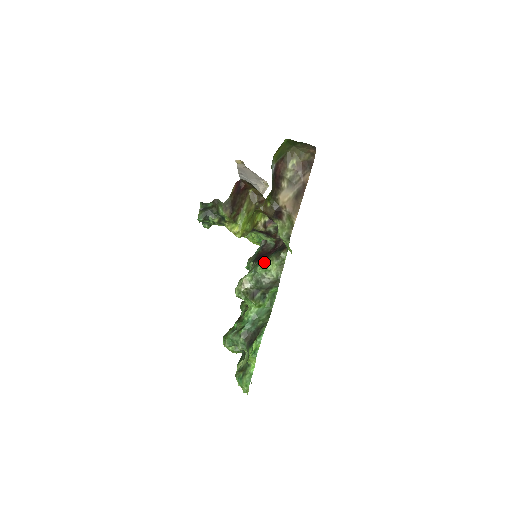
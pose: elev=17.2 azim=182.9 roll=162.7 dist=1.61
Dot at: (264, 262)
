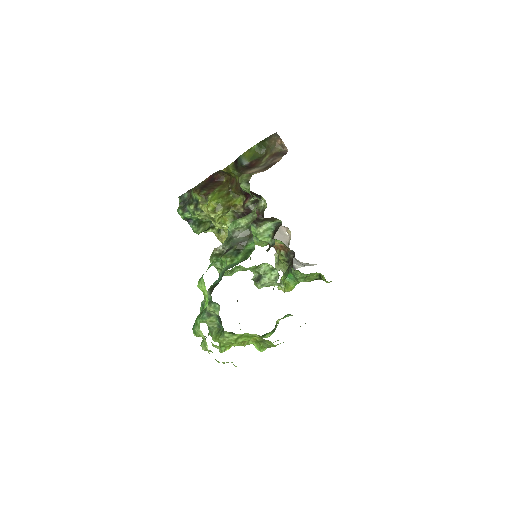
Dot at: (234, 220)
